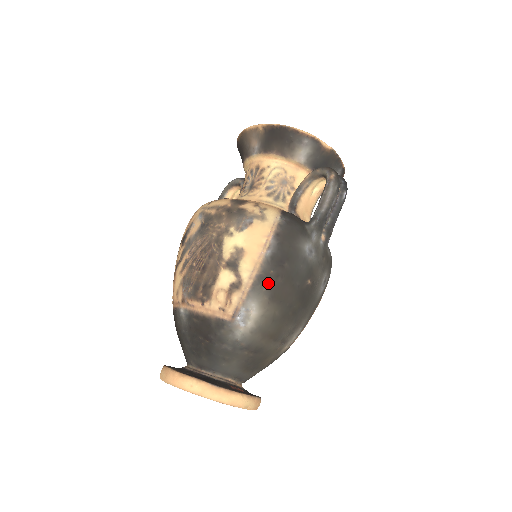
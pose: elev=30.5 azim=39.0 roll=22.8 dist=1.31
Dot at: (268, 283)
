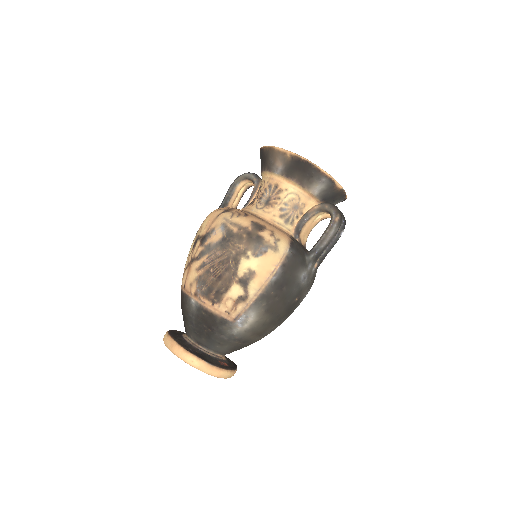
Dot at: (267, 300)
